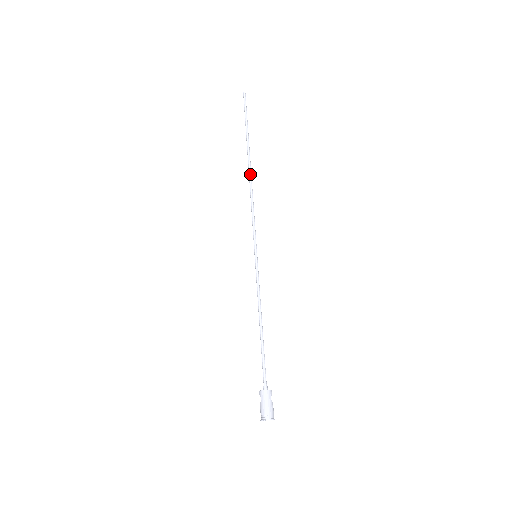
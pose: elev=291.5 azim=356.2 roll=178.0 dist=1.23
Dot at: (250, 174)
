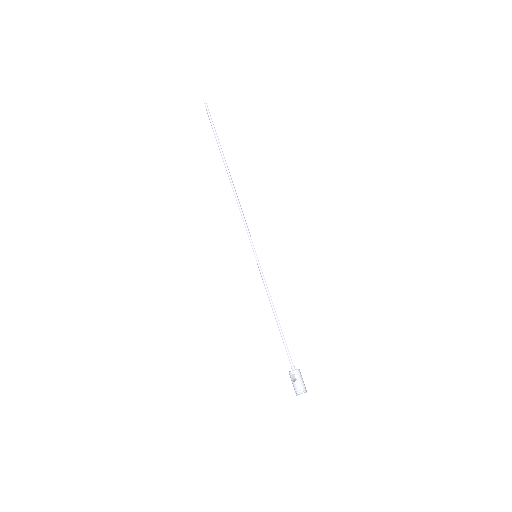
Dot at: (232, 181)
